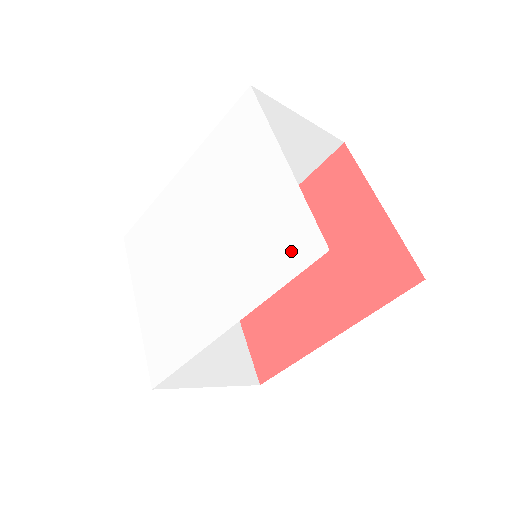
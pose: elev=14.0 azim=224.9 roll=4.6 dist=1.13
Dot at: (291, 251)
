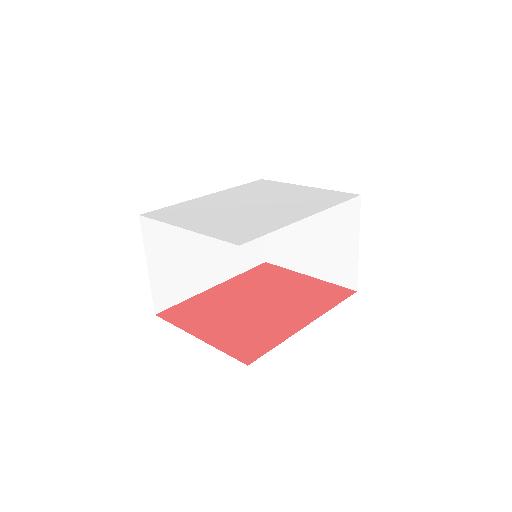
Dot at: (337, 197)
